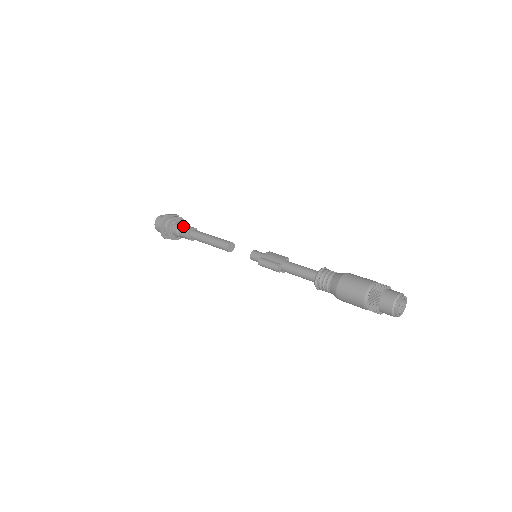
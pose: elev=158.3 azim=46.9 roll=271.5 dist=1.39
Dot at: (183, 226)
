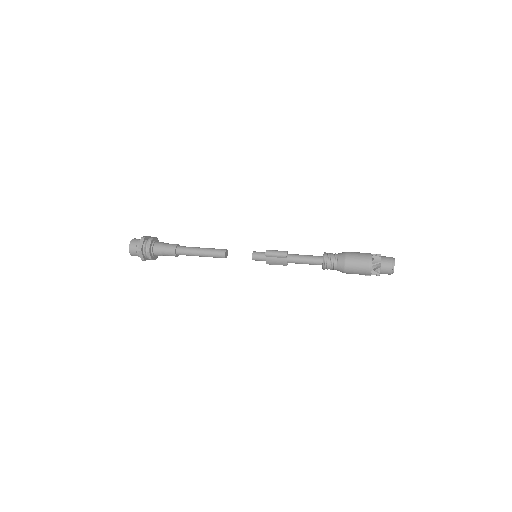
Dot at: occluded
